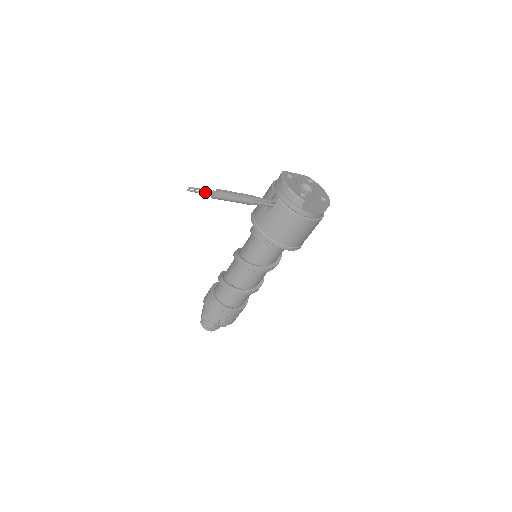
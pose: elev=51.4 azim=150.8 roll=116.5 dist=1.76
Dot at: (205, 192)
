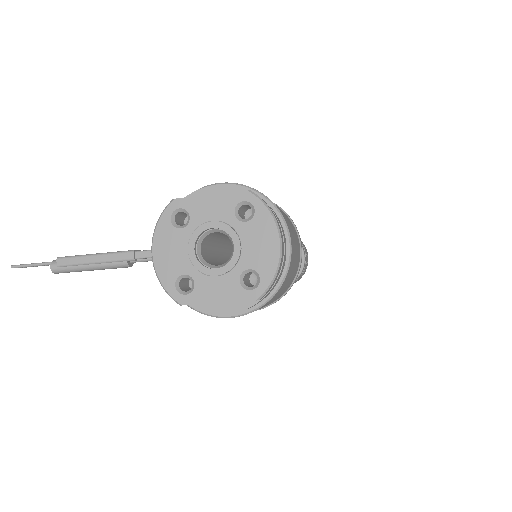
Dot at: (43, 263)
